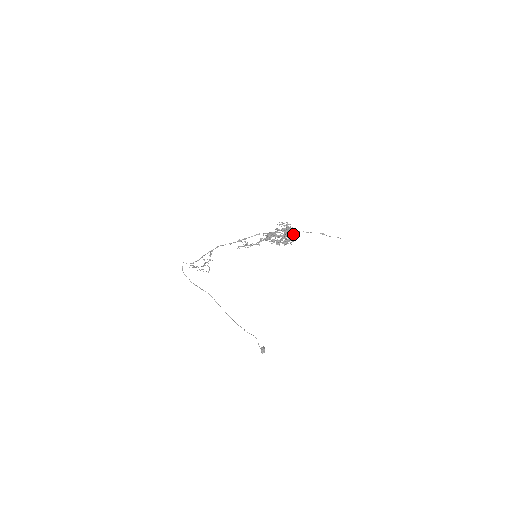
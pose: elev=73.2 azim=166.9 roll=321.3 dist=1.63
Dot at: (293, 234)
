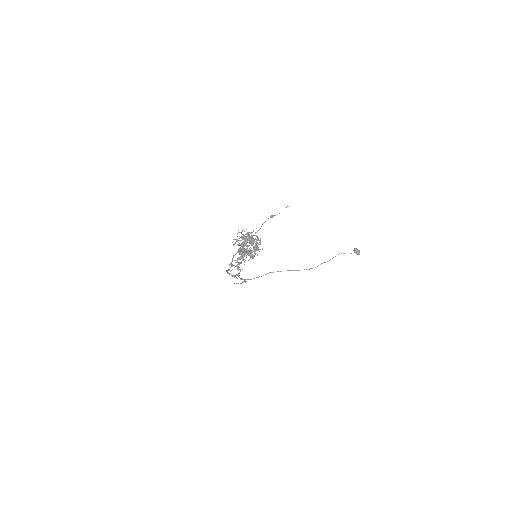
Dot at: (252, 241)
